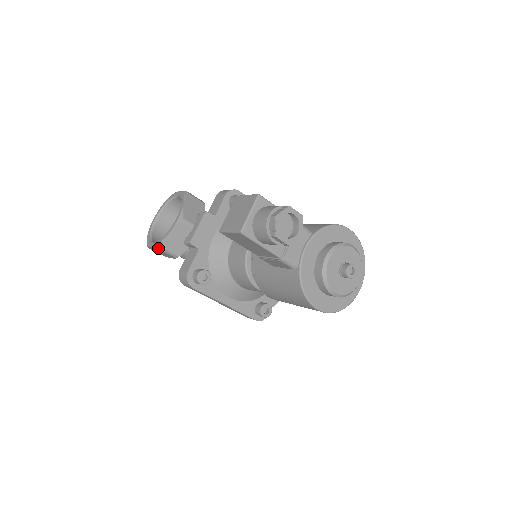
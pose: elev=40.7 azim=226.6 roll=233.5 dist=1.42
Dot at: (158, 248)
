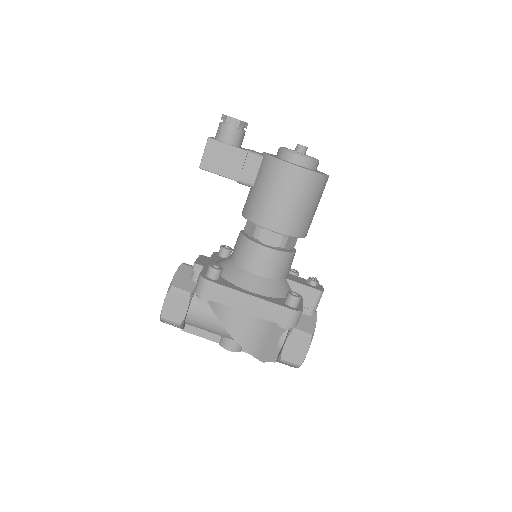
Dot at: (169, 289)
